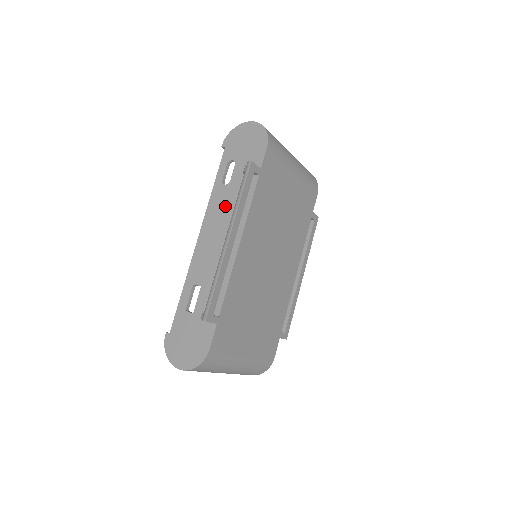
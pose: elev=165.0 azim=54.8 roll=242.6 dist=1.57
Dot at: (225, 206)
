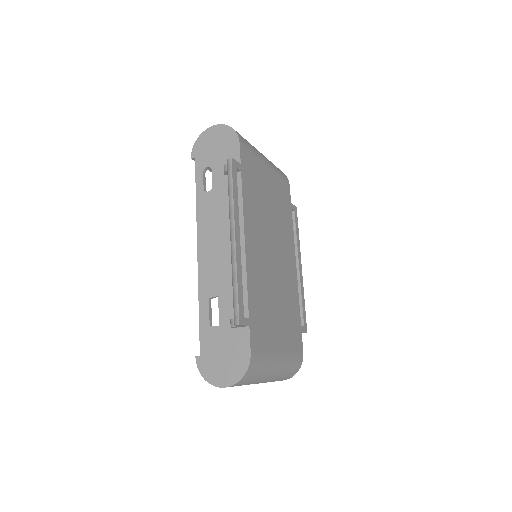
Dot at: (216, 211)
